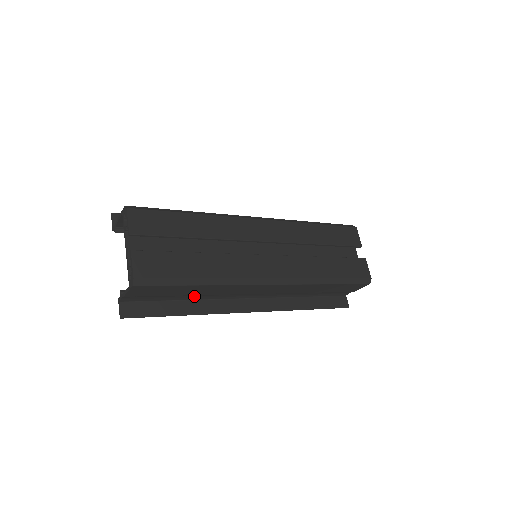
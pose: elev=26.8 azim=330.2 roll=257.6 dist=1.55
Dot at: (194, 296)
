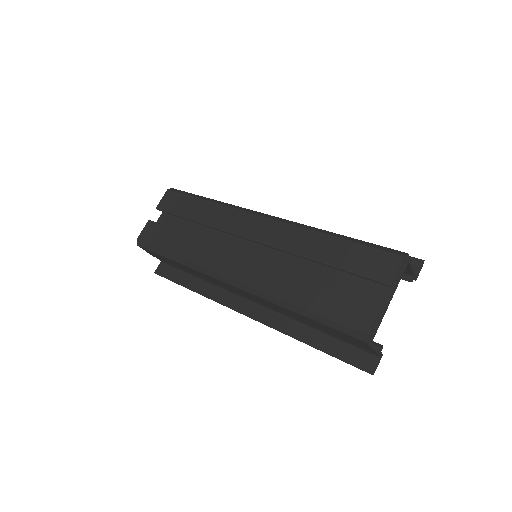
Dot at: (198, 276)
